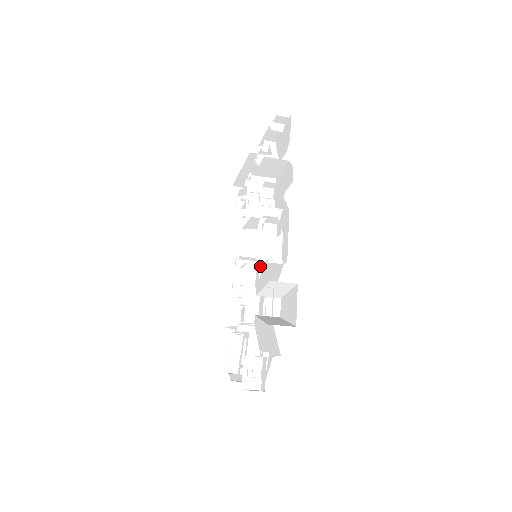
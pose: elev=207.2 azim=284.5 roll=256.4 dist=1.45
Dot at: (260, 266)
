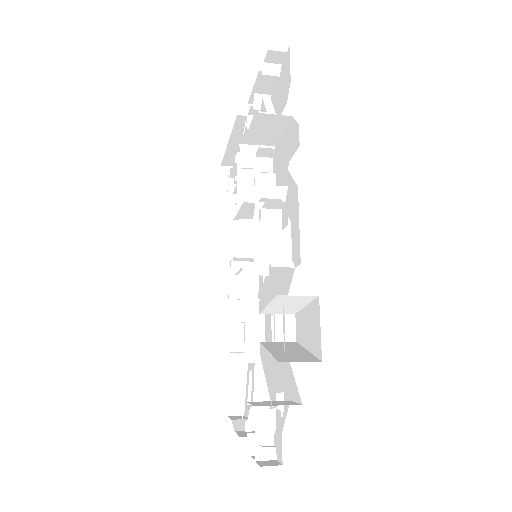
Dot at: (261, 274)
